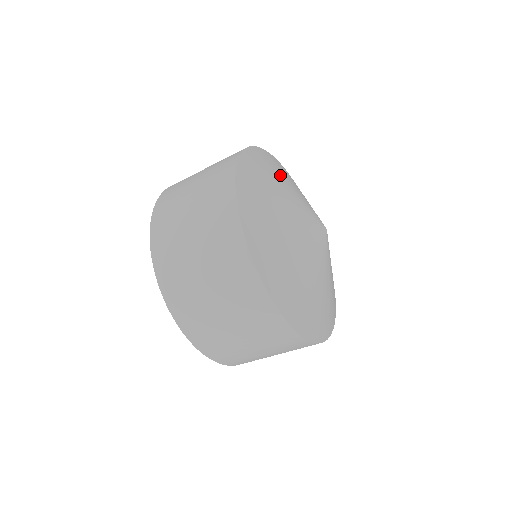
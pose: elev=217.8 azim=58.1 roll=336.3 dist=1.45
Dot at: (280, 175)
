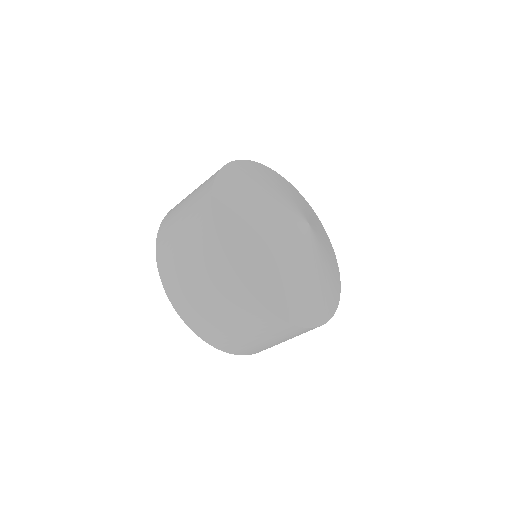
Dot at: (287, 189)
